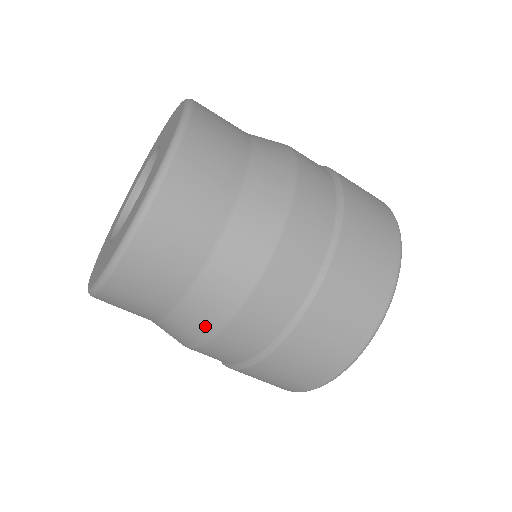
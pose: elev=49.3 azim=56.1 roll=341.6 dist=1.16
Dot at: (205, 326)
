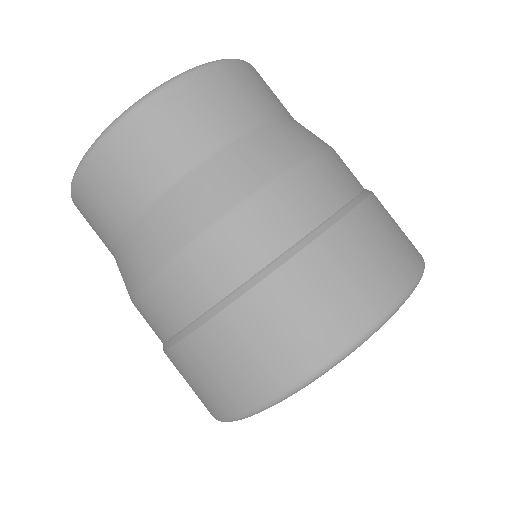
Dot at: (141, 266)
